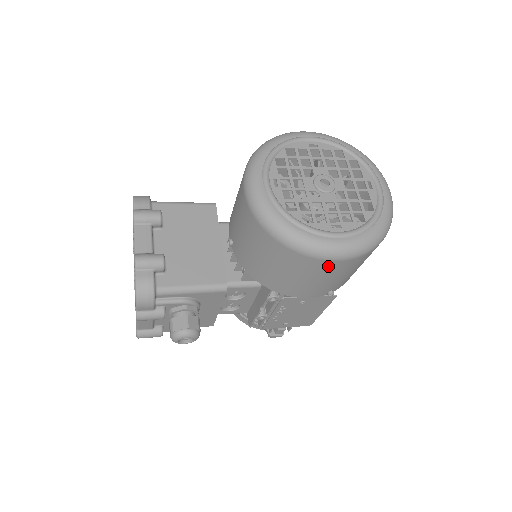
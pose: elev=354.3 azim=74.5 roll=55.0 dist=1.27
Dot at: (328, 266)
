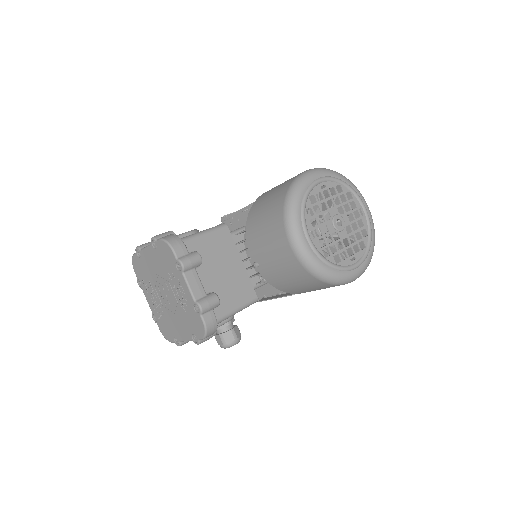
Dot at: occluded
